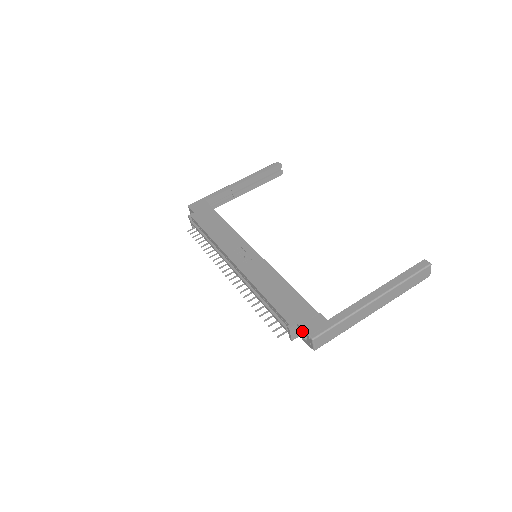
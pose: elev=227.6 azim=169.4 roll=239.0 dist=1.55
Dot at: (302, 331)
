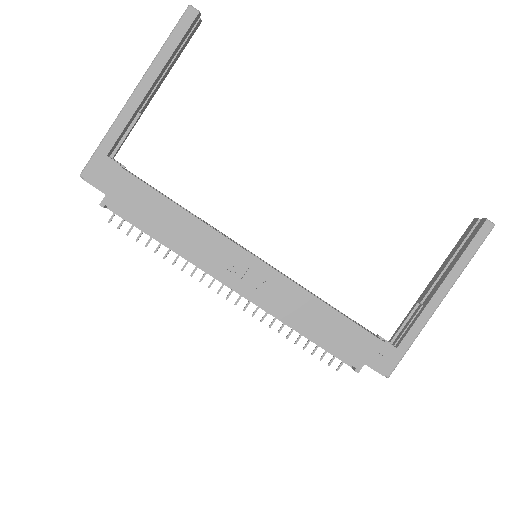
Dot at: (371, 368)
